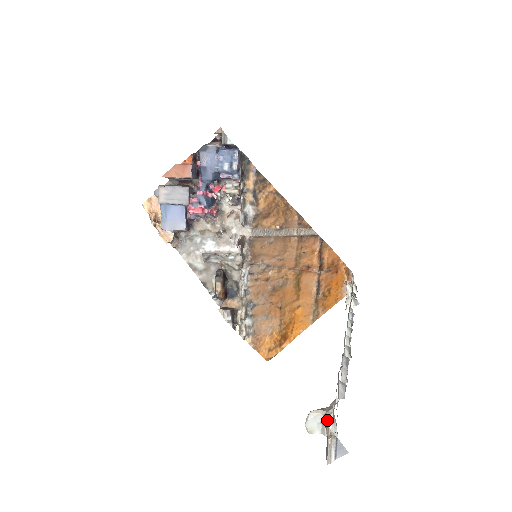
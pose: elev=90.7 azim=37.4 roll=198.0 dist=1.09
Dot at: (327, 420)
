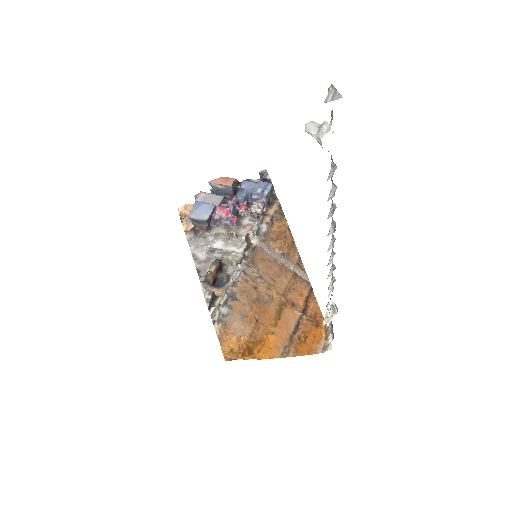
Dot at: occluded
